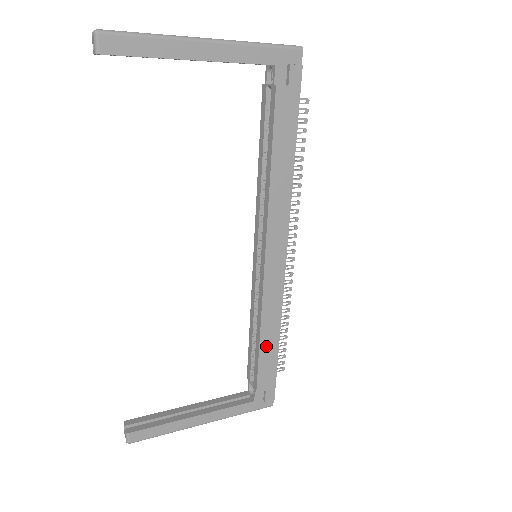
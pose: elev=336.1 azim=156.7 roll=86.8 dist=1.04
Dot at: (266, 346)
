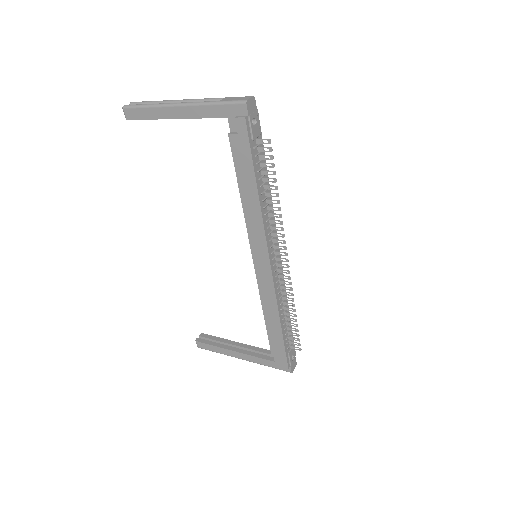
Dot at: (271, 325)
